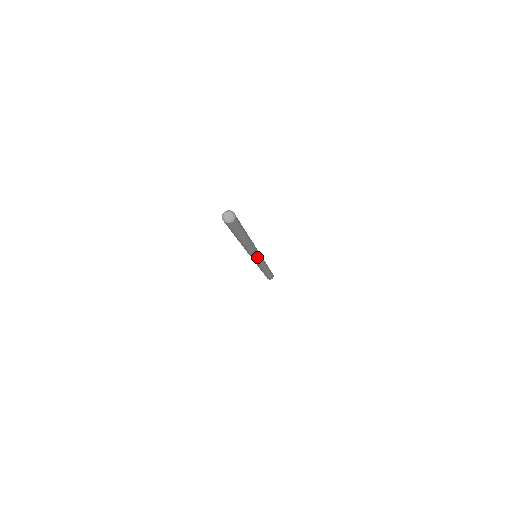
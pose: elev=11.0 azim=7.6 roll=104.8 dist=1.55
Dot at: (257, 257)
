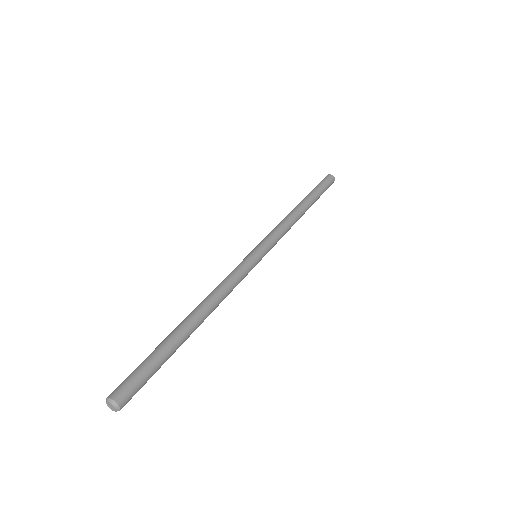
Dot at: occluded
